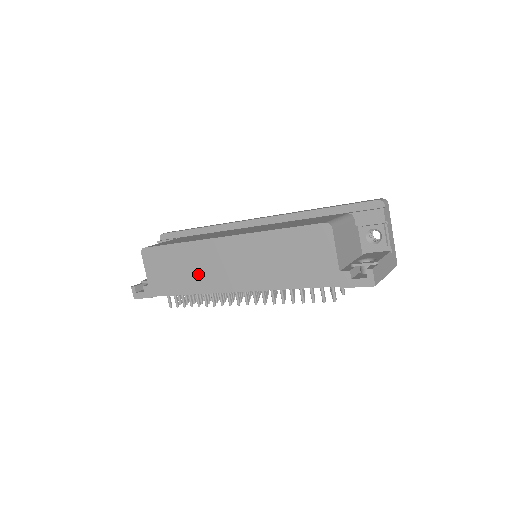
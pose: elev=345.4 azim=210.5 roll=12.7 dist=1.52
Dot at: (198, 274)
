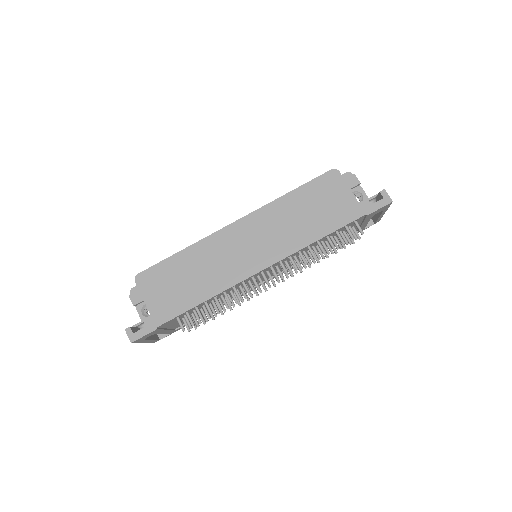
Dot at: (215, 271)
